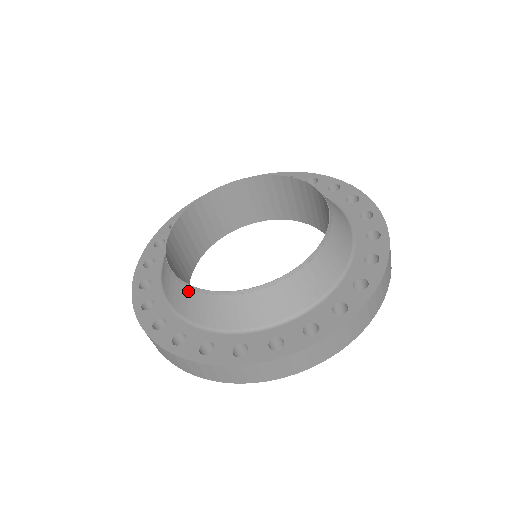
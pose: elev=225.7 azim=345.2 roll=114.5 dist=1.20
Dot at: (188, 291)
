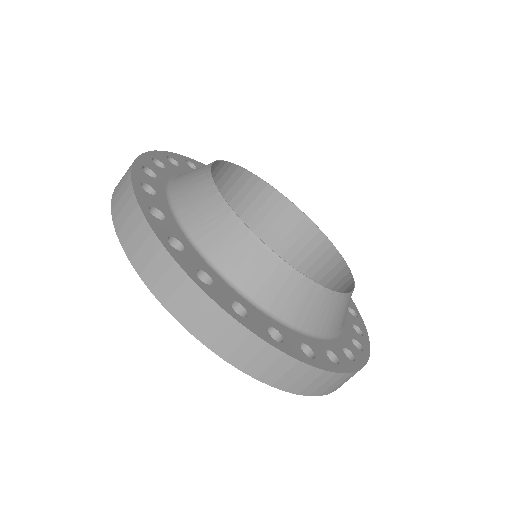
Dot at: (204, 180)
